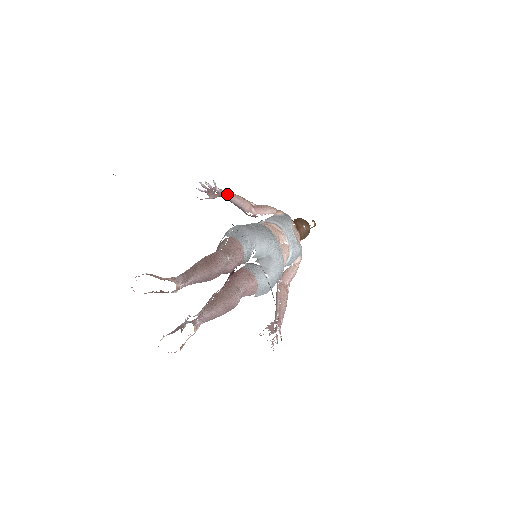
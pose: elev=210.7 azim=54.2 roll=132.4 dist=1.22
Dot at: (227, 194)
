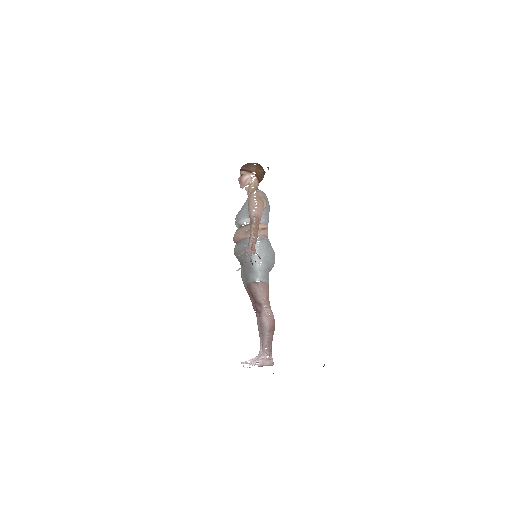
Dot at: occluded
